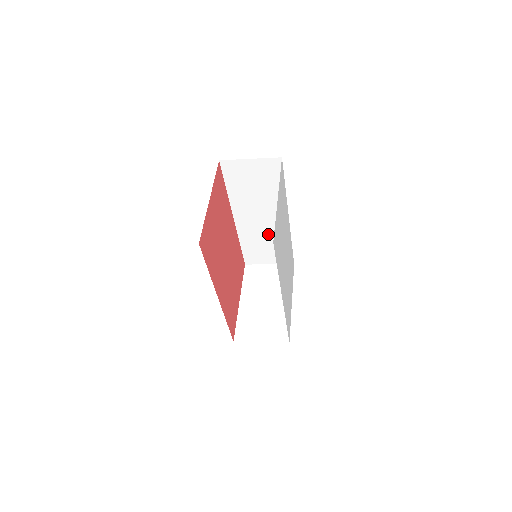
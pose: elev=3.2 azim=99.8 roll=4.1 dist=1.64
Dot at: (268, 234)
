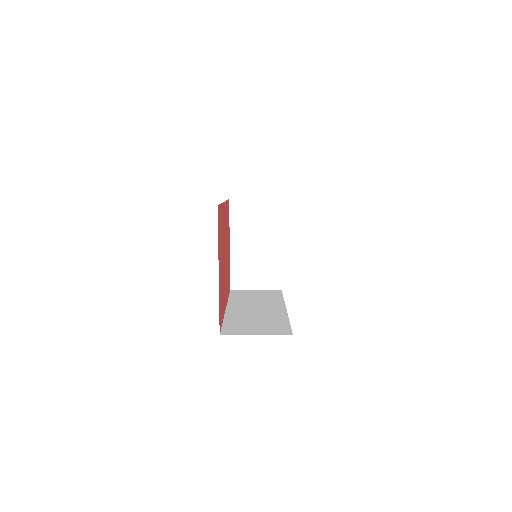
Dot at: occluded
